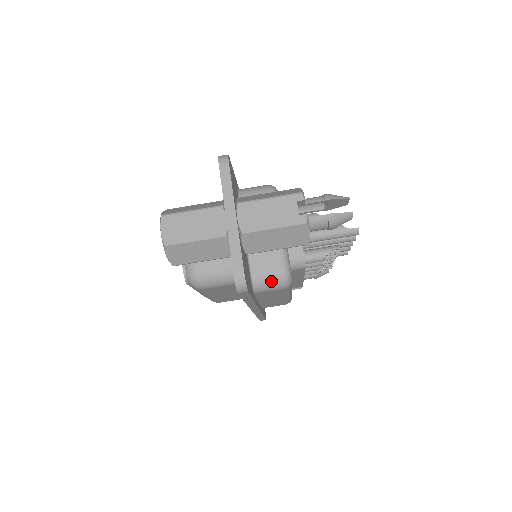
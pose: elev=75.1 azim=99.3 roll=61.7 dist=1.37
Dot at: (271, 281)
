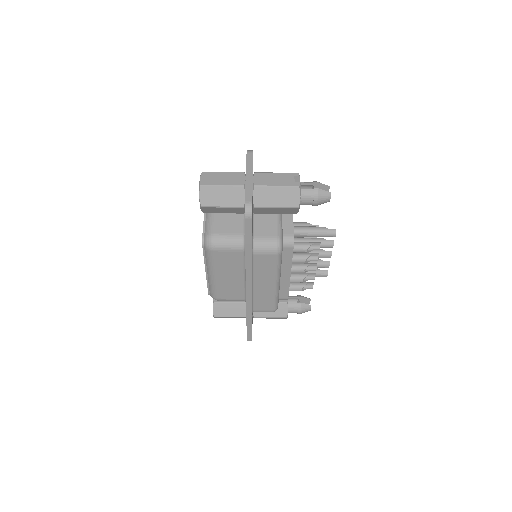
Dot at: (267, 243)
